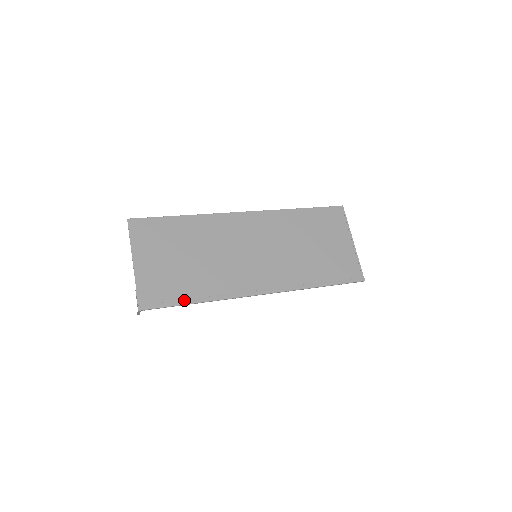
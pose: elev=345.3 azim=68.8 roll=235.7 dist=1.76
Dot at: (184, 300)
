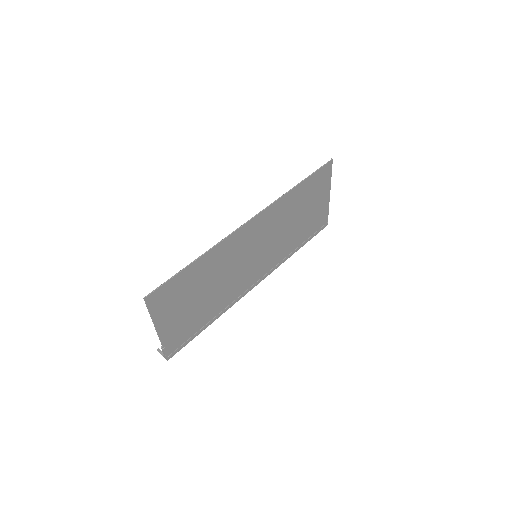
Dot at: (201, 329)
